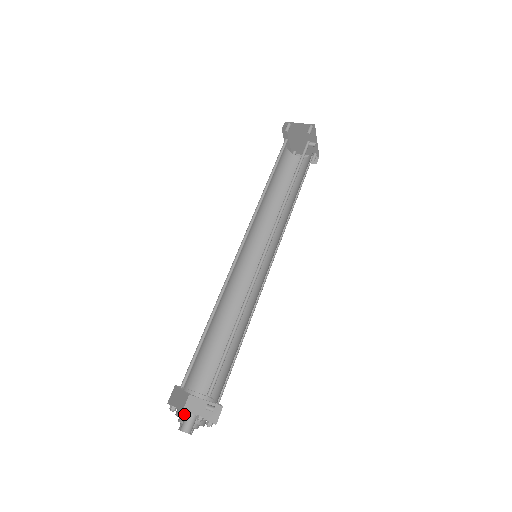
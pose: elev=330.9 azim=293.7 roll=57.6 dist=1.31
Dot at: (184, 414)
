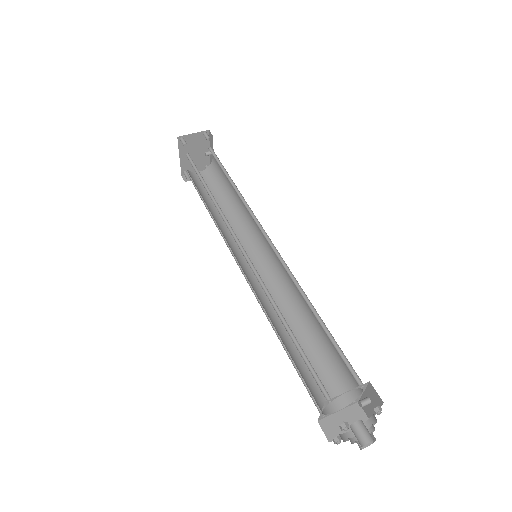
Dot at: (341, 436)
